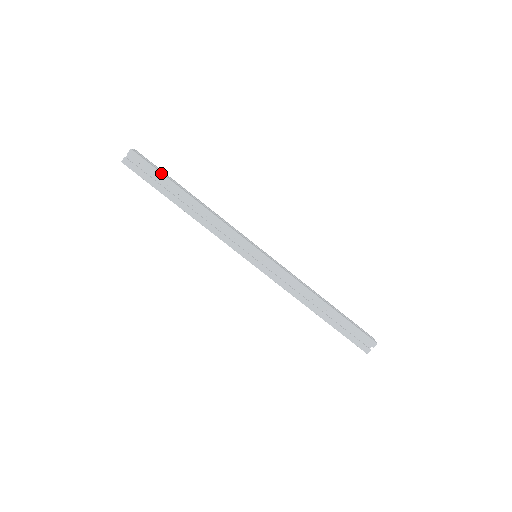
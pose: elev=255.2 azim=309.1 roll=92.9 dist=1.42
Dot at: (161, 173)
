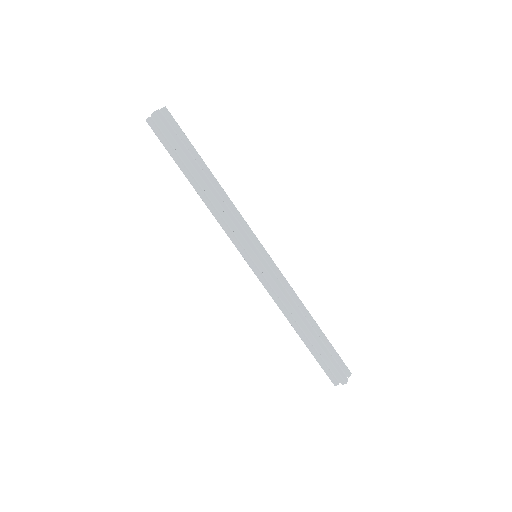
Dot at: (179, 146)
